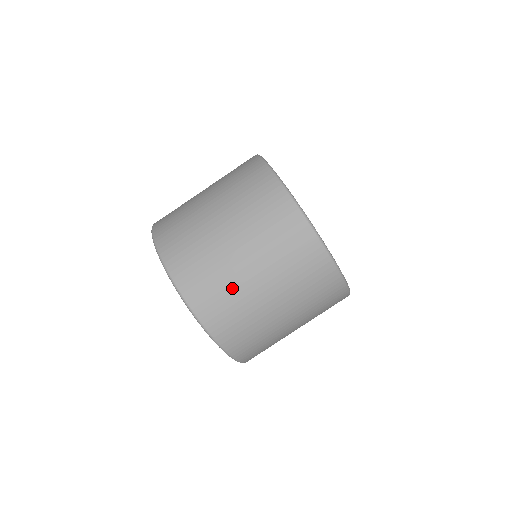
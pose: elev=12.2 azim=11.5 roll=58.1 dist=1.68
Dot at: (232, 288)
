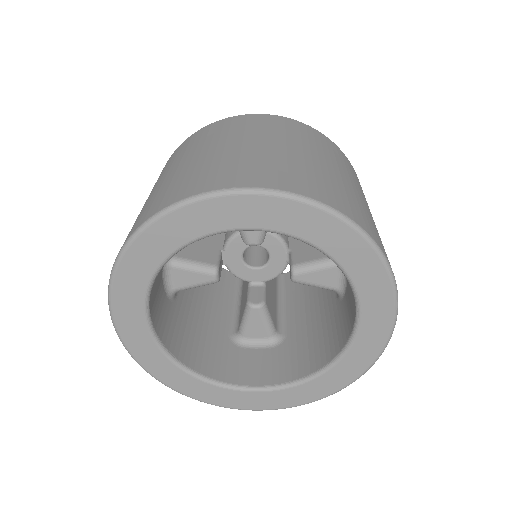
Dot at: (311, 169)
